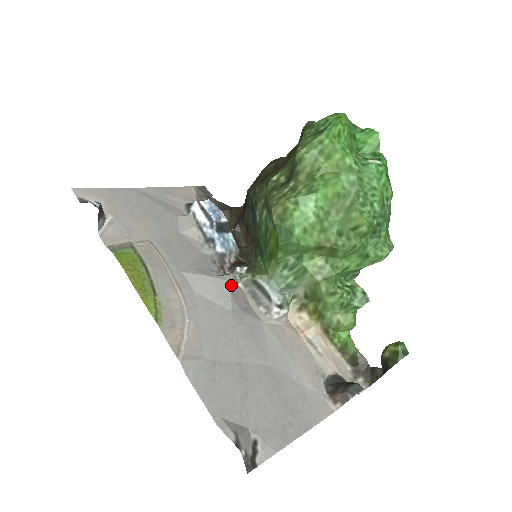
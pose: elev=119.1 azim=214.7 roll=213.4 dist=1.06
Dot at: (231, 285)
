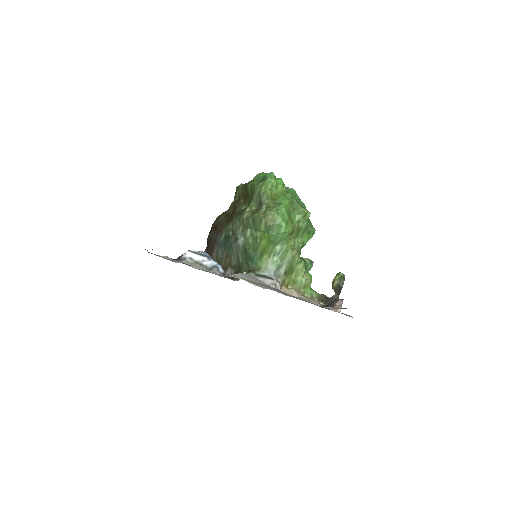
Dot at: (253, 276)
